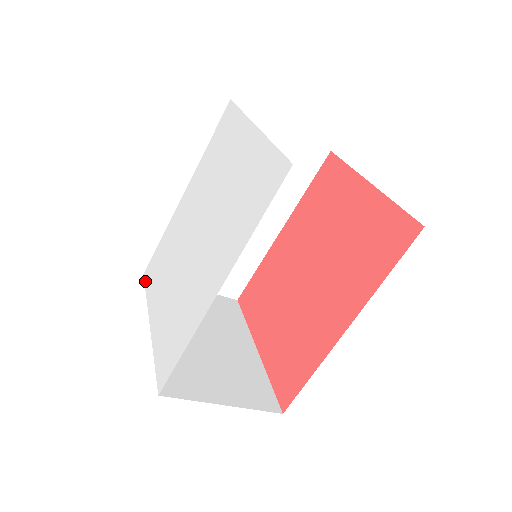
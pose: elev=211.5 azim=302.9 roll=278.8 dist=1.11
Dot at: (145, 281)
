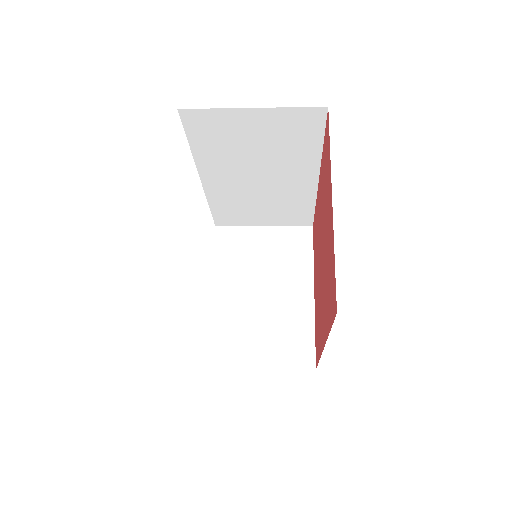
Dot at: occluded
